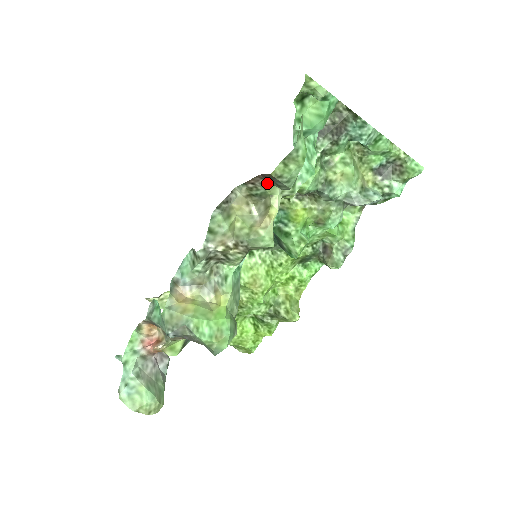
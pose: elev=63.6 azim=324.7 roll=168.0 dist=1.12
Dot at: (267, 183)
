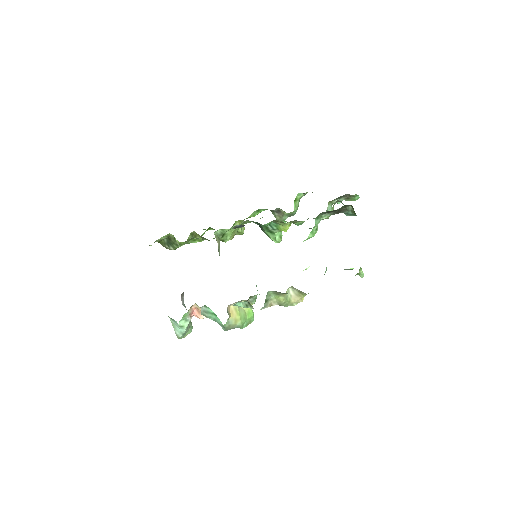
Dot at: occluded
